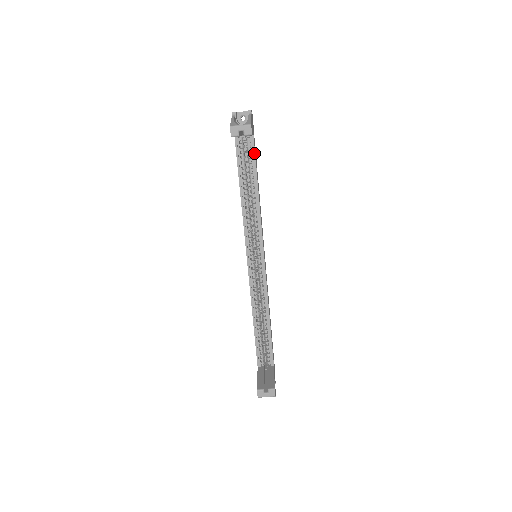
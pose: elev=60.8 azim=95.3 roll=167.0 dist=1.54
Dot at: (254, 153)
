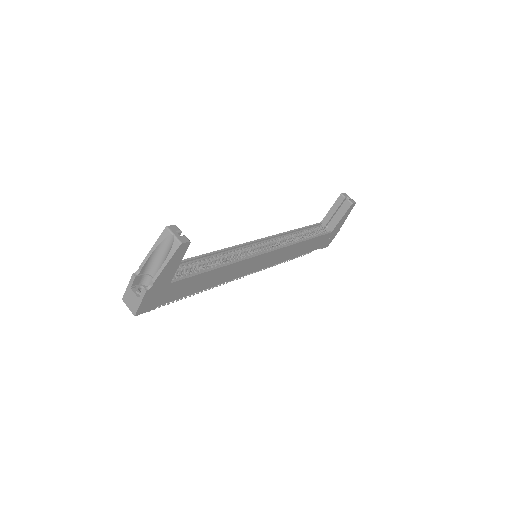
Dot at: (323, 234)
